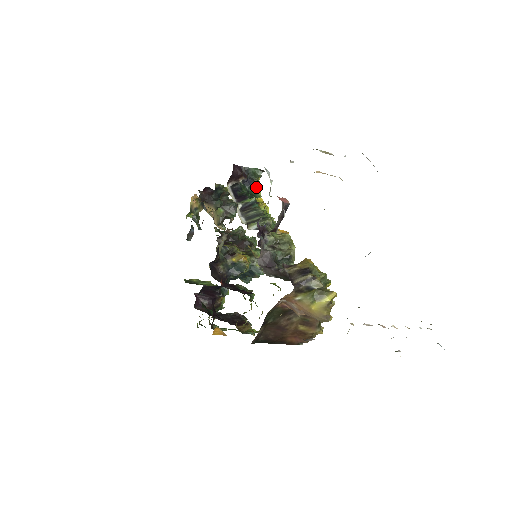
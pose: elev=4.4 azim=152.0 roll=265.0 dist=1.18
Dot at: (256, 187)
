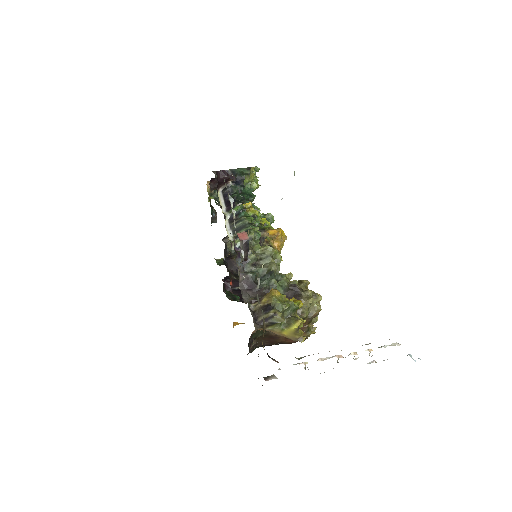
Dot at: (249, 182)
